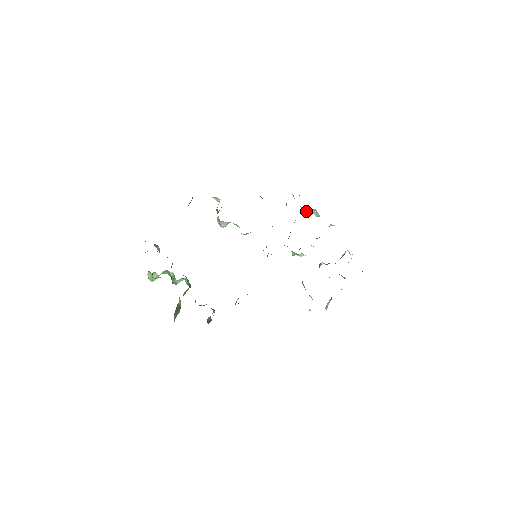
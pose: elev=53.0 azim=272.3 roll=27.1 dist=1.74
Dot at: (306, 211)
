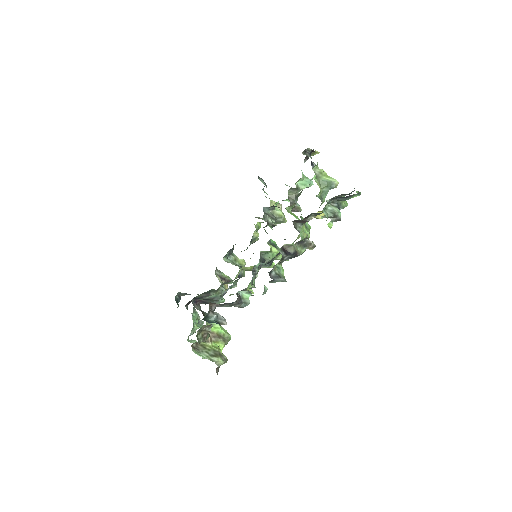
Dot at: occluded
